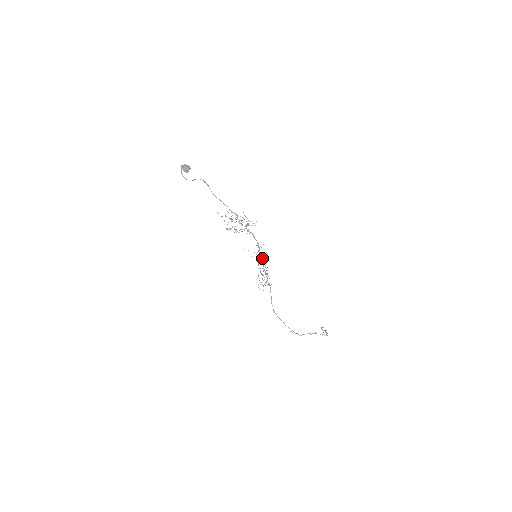
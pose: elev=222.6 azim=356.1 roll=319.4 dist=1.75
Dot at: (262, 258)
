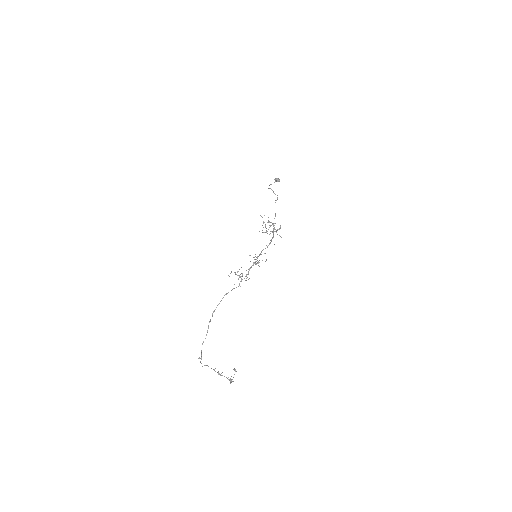
Dot at: occluded
